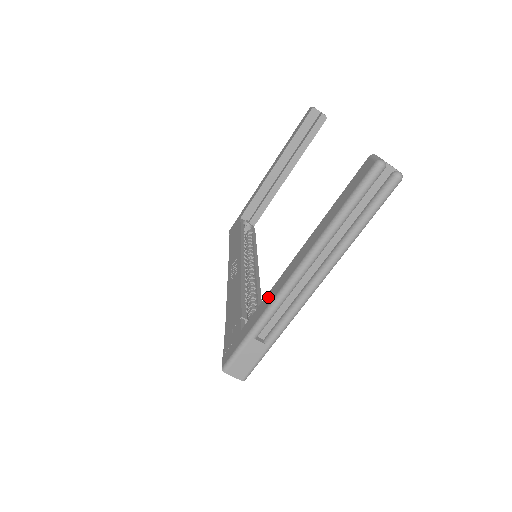
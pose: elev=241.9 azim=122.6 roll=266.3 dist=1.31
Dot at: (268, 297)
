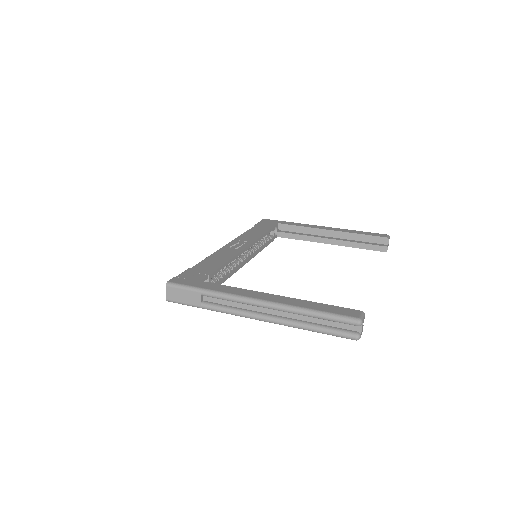
Dot at: (234, 289)
